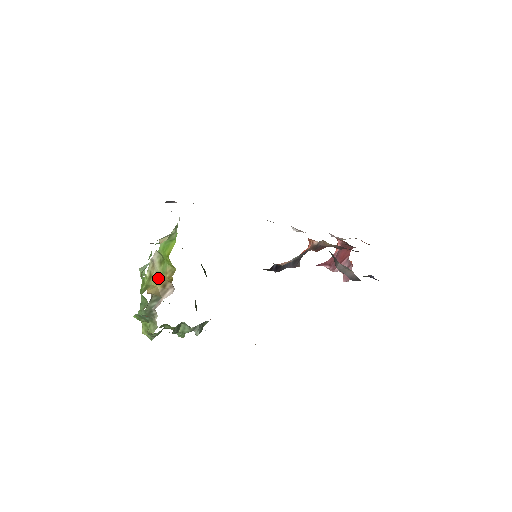
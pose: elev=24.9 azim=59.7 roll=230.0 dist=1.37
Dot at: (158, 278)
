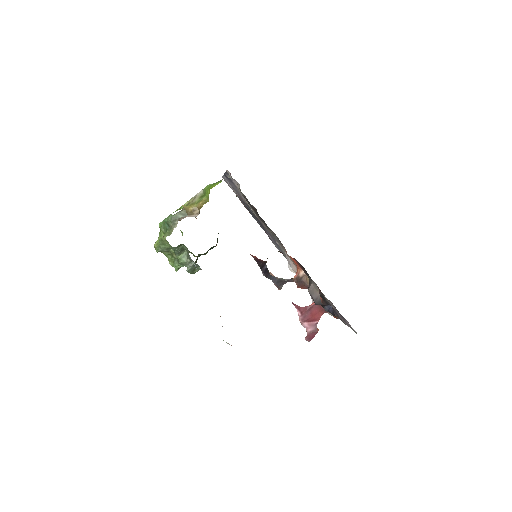
Dot at: (193, 204)
